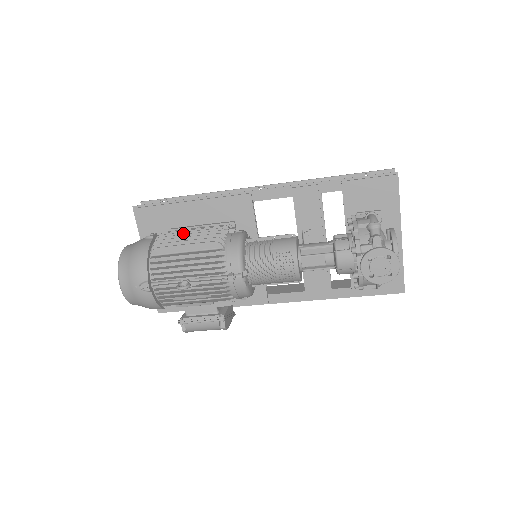
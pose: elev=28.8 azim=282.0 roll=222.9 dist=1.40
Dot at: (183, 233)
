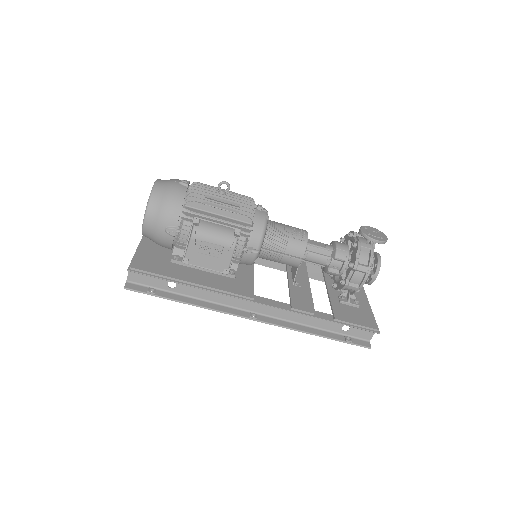
Dot at: occluded
